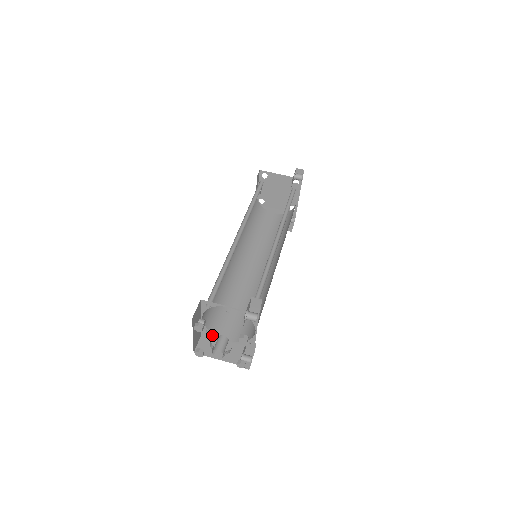
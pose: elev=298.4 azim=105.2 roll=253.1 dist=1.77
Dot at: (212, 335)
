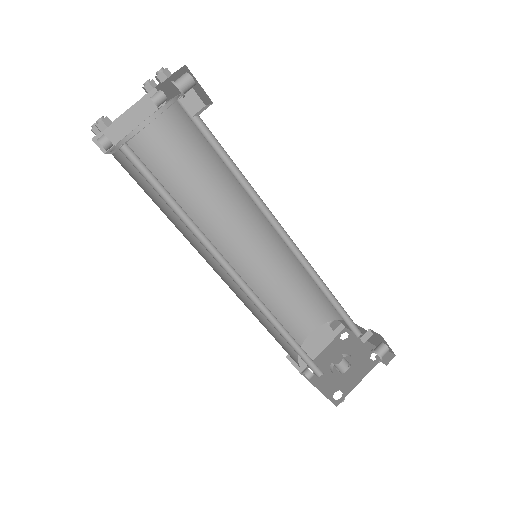
Dot at: occluded
